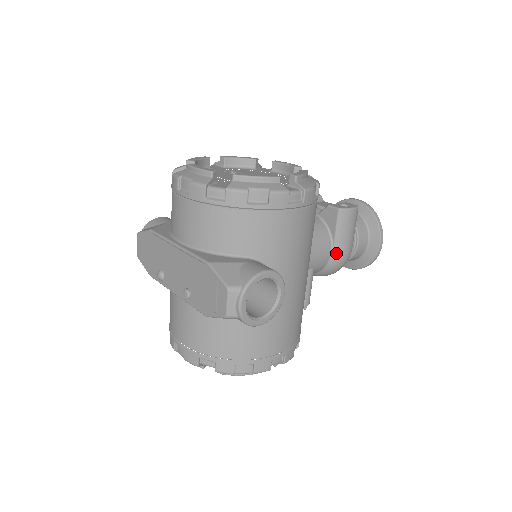
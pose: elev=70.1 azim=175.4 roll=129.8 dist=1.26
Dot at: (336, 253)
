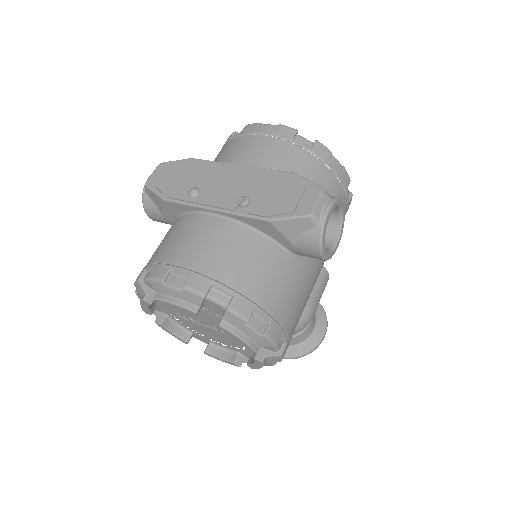
Dot at: (309, 304)
